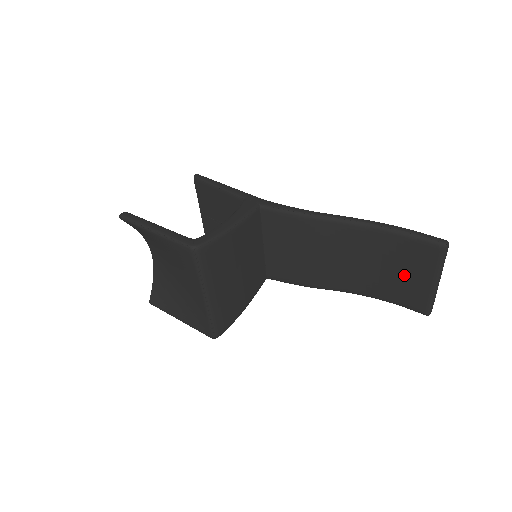
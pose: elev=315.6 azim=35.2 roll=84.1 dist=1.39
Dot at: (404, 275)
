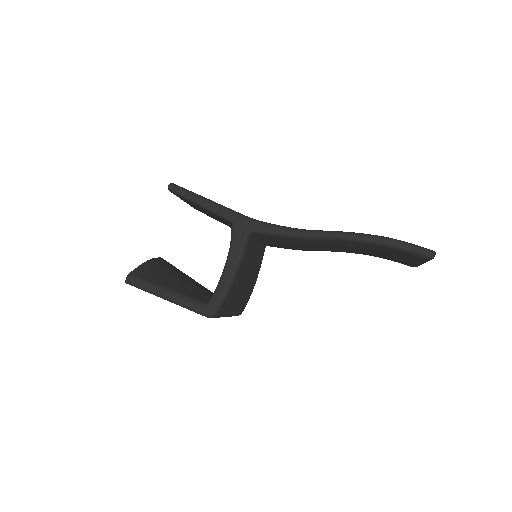
Dot at: (394, 257)
